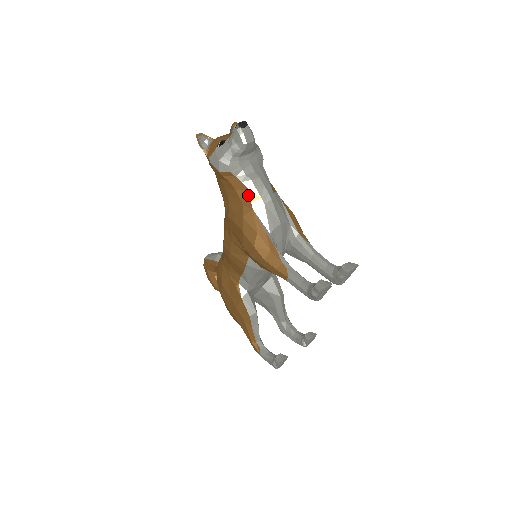
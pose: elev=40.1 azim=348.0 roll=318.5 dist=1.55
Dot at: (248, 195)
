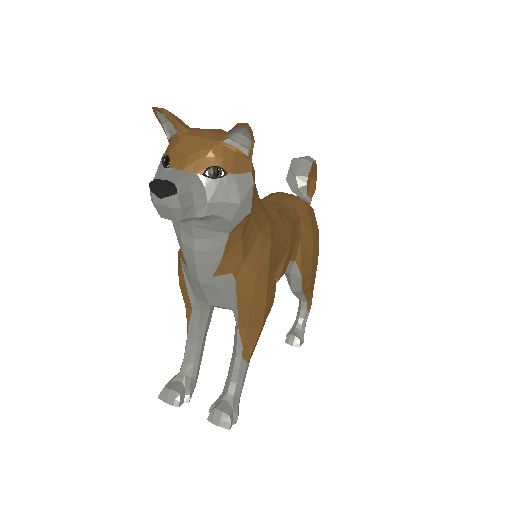
Dot at: (180, 247)
